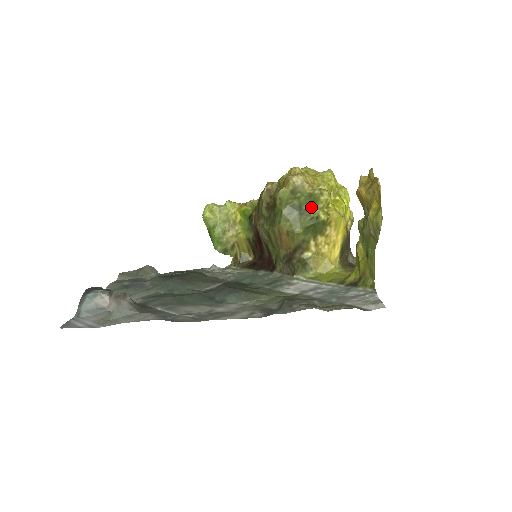
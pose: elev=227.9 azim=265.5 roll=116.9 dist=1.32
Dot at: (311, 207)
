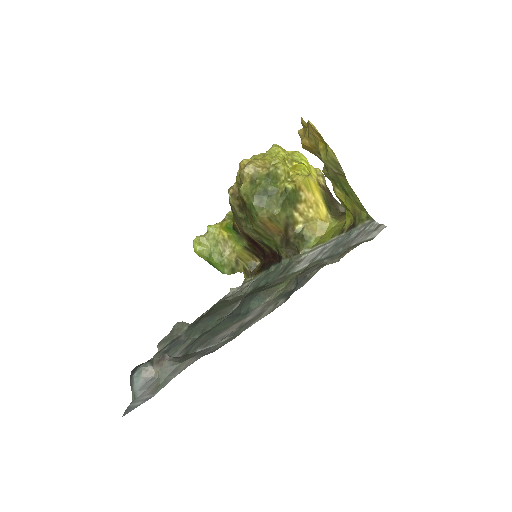
Dot at: (275, 185)
